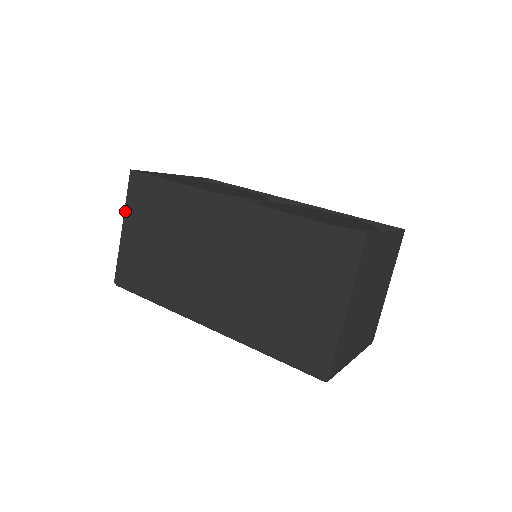
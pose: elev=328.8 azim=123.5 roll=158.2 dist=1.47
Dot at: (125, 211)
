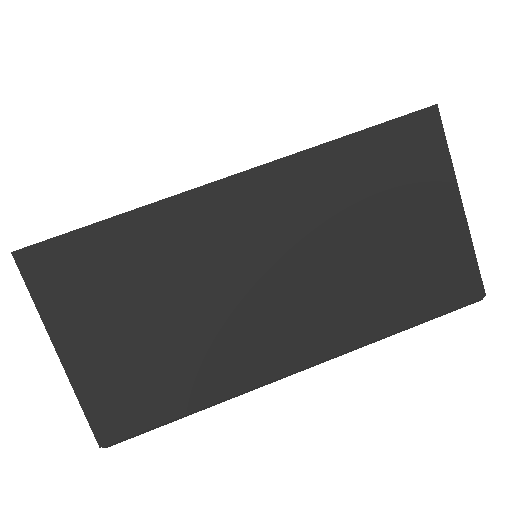
Dot at: (46, 324)
